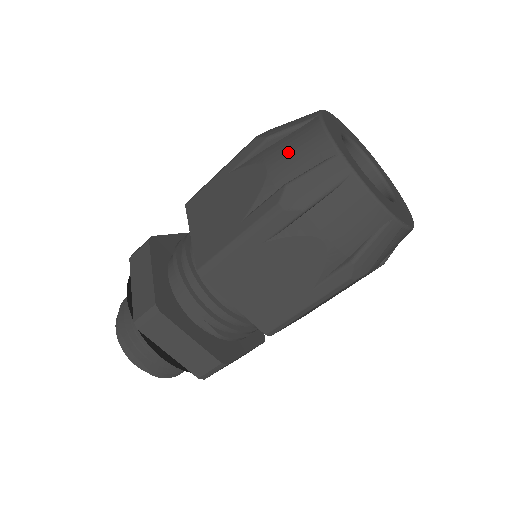
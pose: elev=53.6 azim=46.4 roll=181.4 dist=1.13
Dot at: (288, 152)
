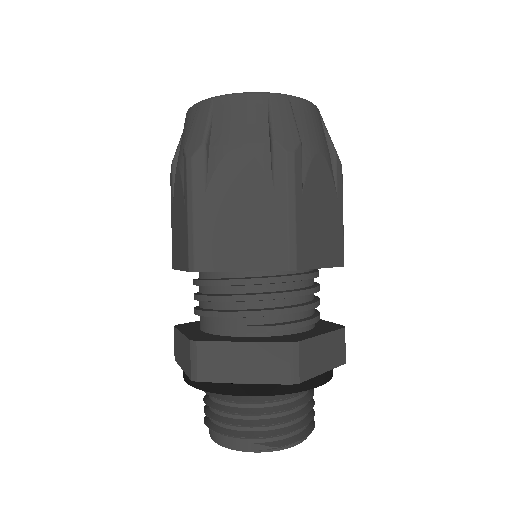
Dot at: (181, 145)
